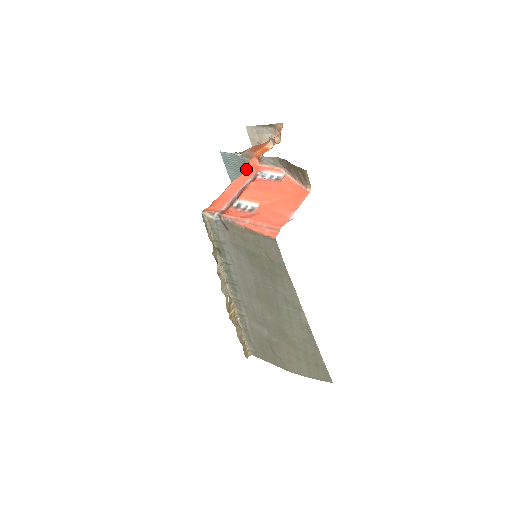
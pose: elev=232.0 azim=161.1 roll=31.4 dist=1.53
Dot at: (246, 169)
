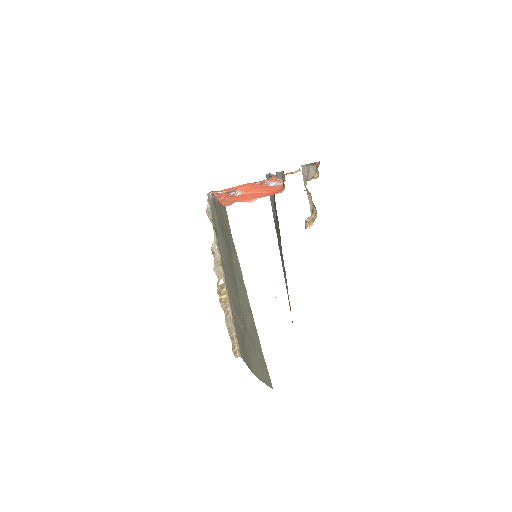
Dot at: (264, 180)
